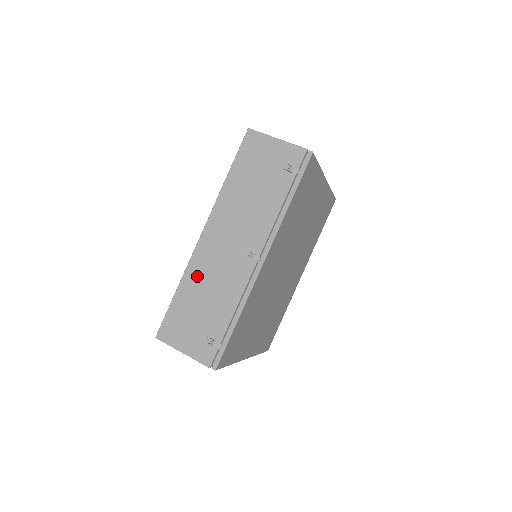
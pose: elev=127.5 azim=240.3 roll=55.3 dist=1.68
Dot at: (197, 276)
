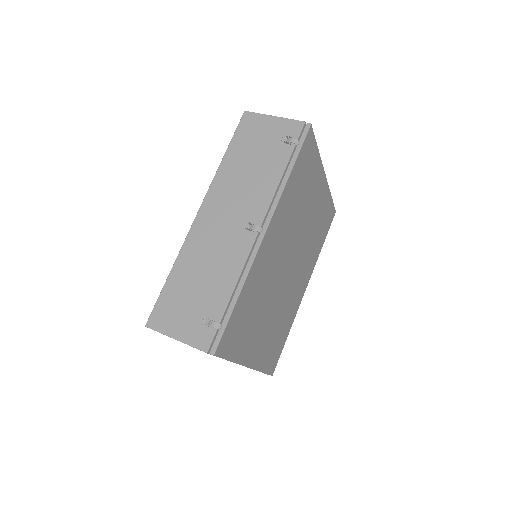
Dot at: (193, 255)
